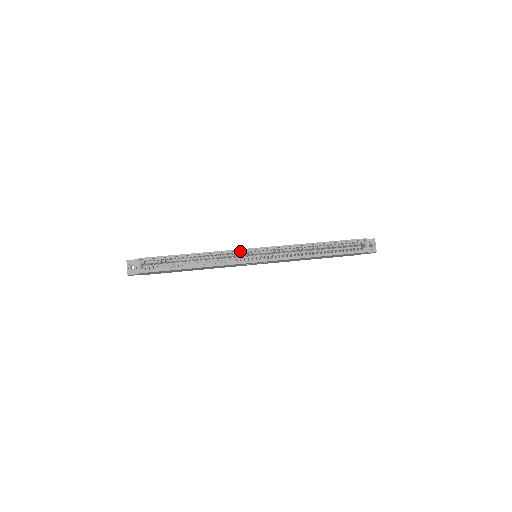
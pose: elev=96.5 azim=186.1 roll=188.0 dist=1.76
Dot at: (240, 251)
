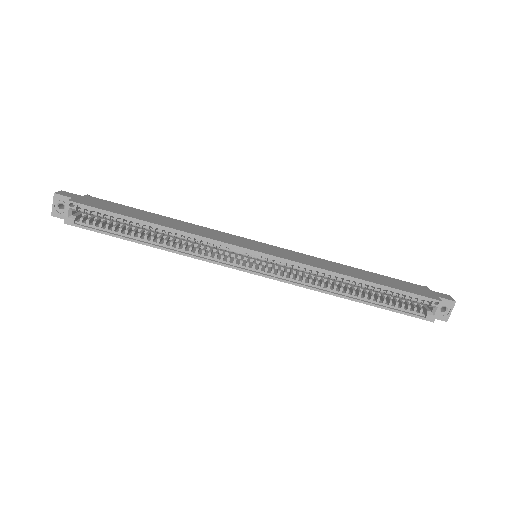
Dot at: (230, 246)
